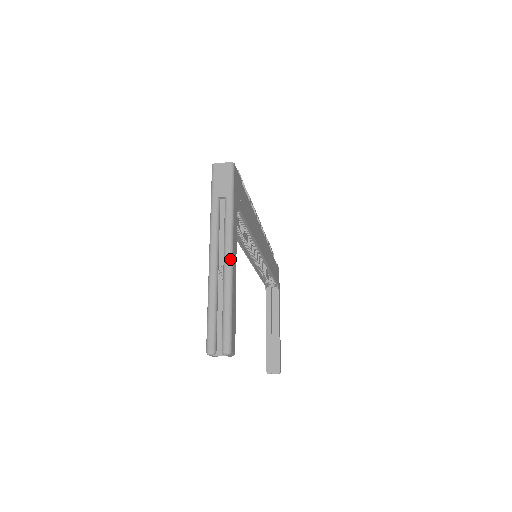
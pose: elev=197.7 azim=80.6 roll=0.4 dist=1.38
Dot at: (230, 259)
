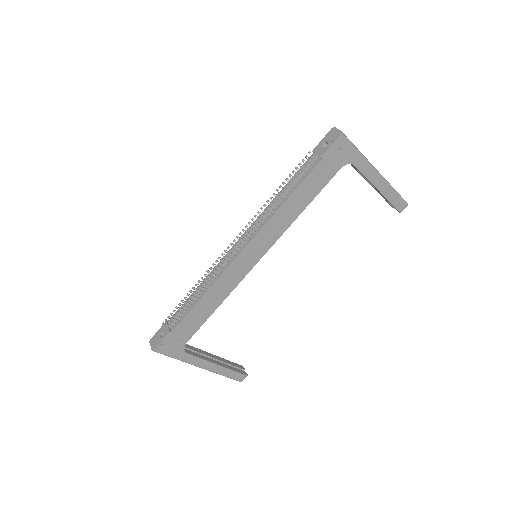
Dot at: occluded
